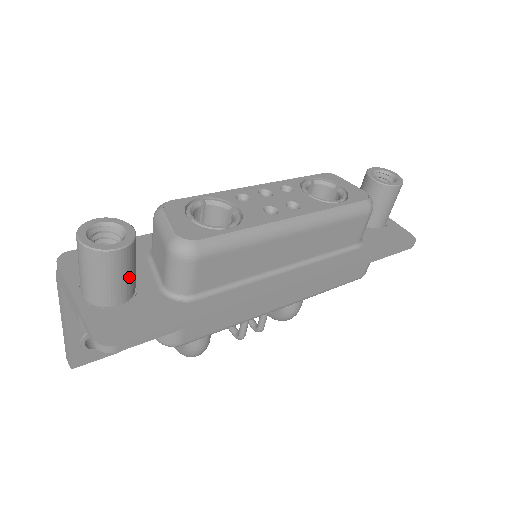
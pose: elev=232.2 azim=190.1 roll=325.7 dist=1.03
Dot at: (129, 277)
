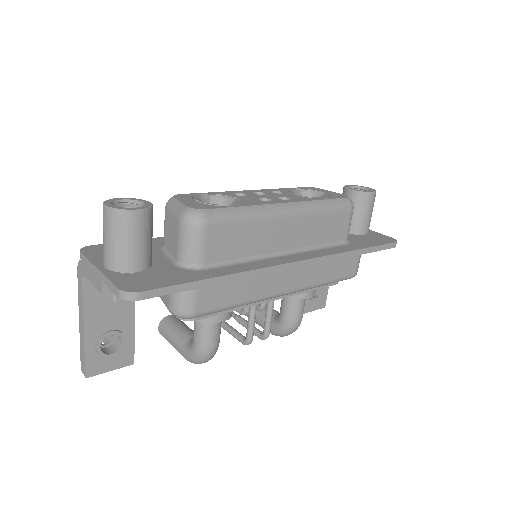
Dot at: (147, 244)
